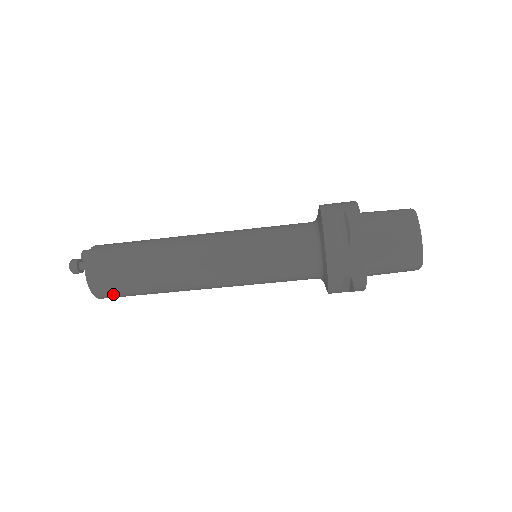
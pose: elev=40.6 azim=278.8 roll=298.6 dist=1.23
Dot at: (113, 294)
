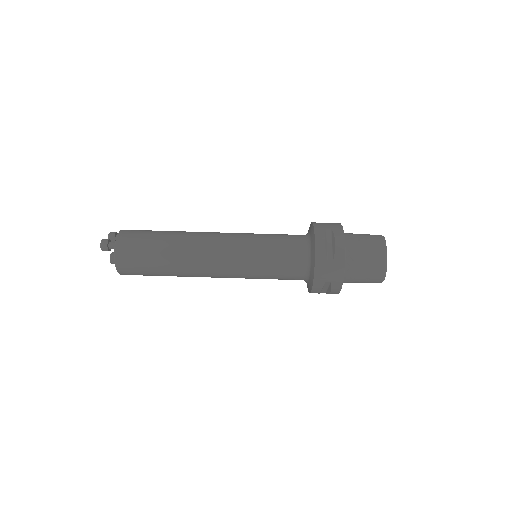
Dot at: (134, 272)
